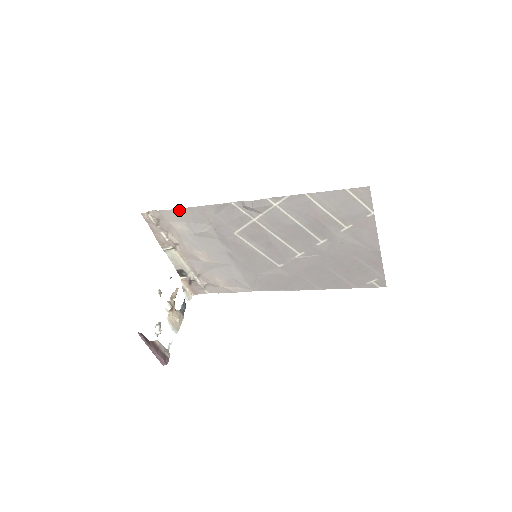
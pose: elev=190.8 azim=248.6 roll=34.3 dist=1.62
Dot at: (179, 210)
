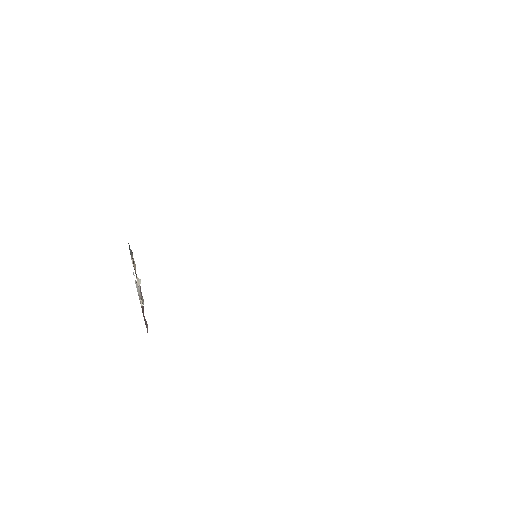
Dot at: occluded
